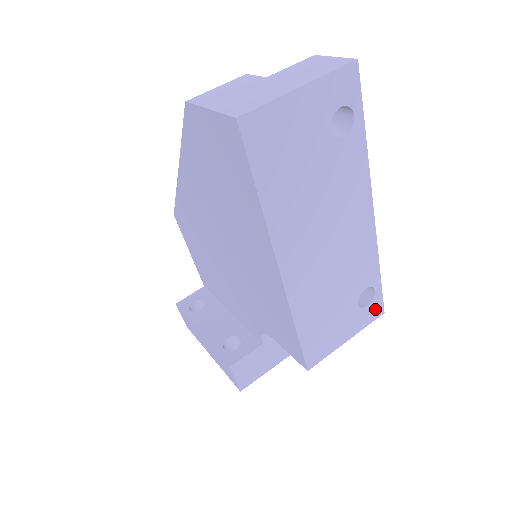
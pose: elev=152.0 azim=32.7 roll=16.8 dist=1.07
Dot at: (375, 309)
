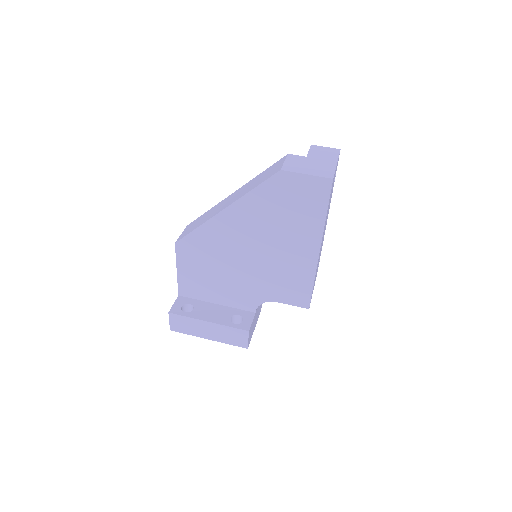
Dot at: (317, 271)
